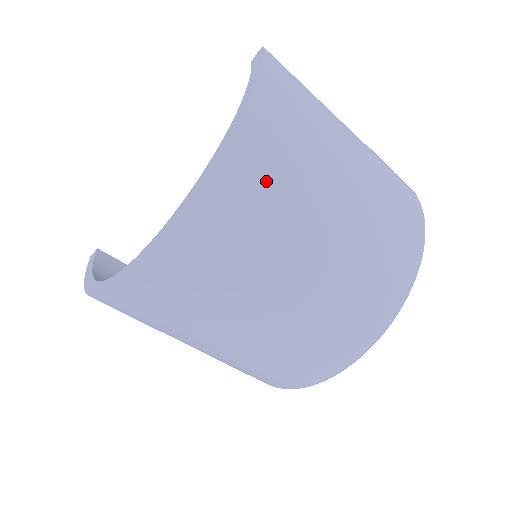
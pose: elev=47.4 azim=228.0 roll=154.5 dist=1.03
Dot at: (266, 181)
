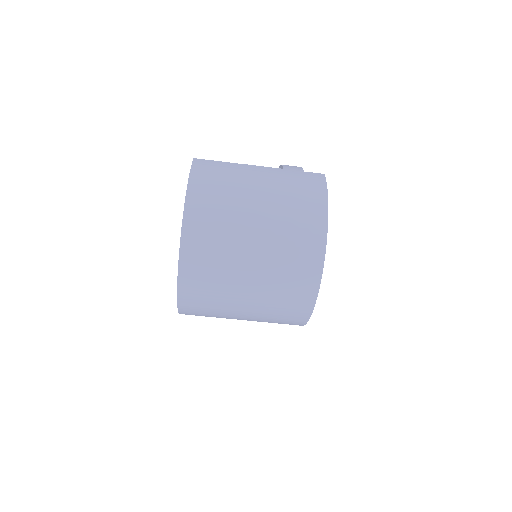
Dot at: (209, 220)
